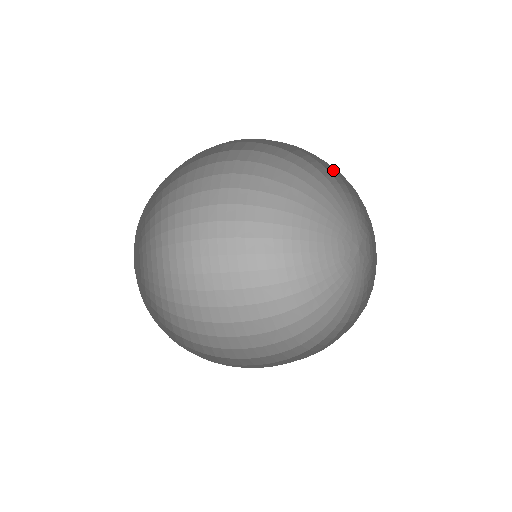
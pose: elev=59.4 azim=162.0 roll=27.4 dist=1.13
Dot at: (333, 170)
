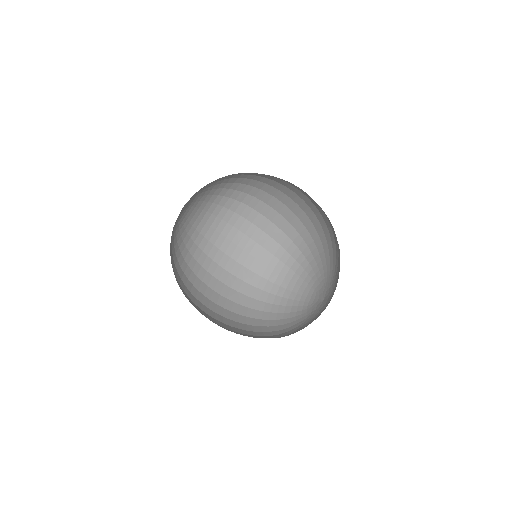
Dot at: occluded
